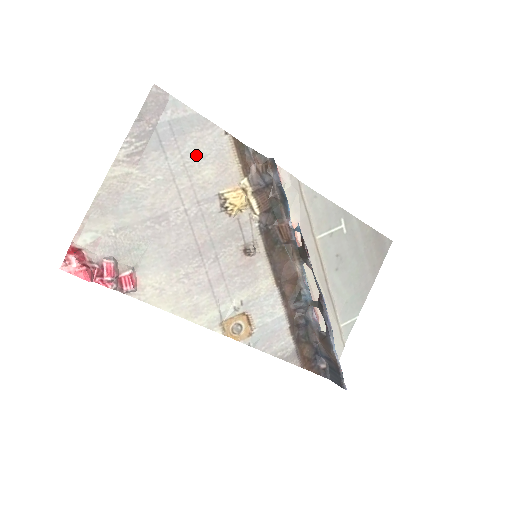
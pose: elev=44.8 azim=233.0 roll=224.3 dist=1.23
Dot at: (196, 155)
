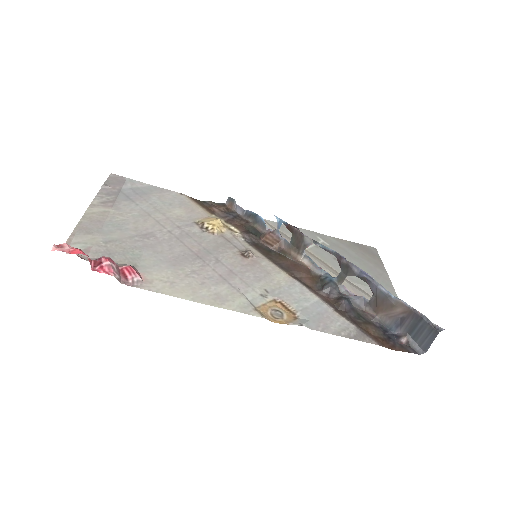
Dot at: (162, 204)
